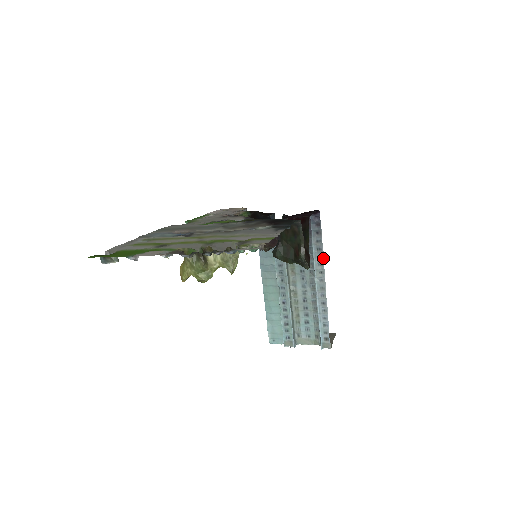
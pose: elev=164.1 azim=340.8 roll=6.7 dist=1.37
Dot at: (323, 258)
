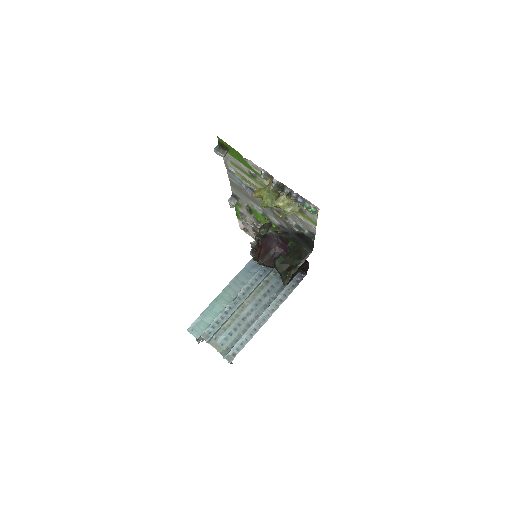
Dot at: (282, 302)
